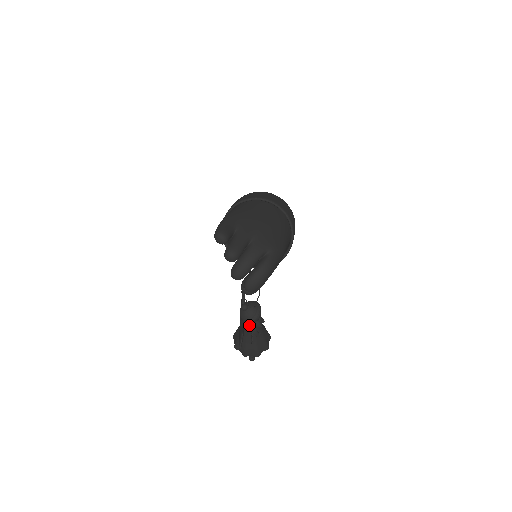
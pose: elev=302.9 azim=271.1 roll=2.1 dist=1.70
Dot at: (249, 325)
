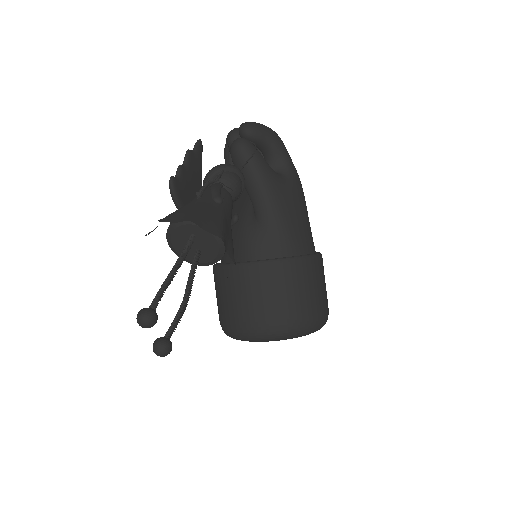
Dot at: (211, 184)
